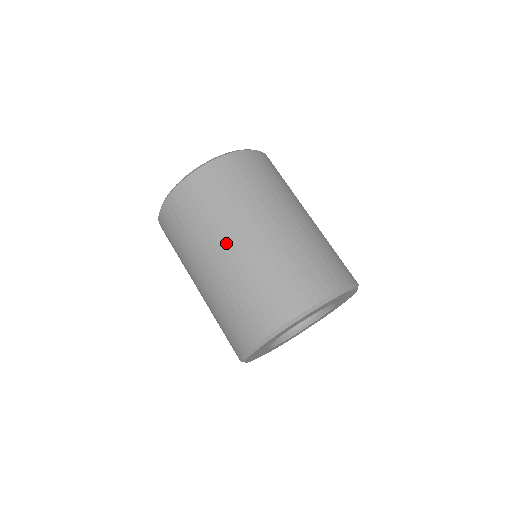
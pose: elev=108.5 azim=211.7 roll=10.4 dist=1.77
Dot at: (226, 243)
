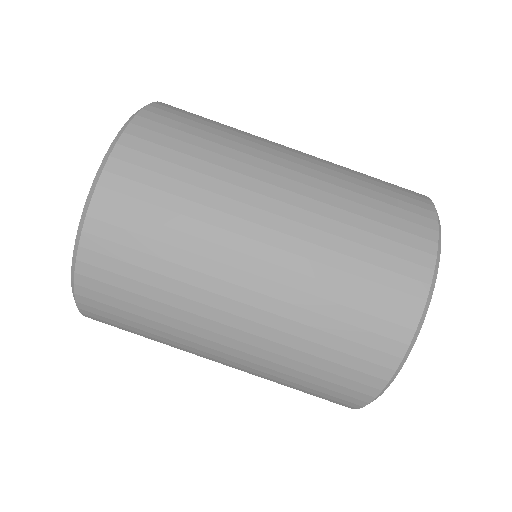
Dot at: (259, 213)
